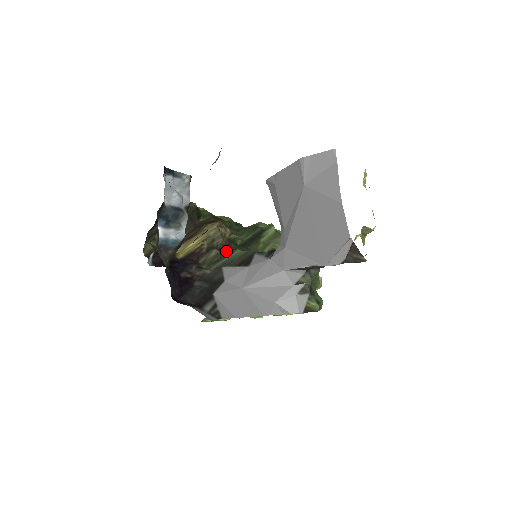
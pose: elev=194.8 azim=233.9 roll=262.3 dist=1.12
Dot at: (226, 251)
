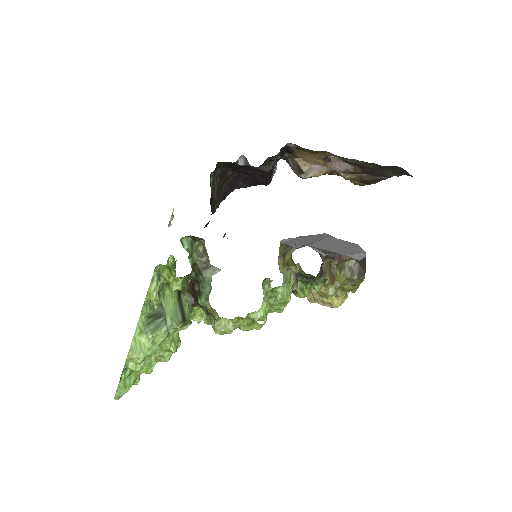
Dot at: occluded
